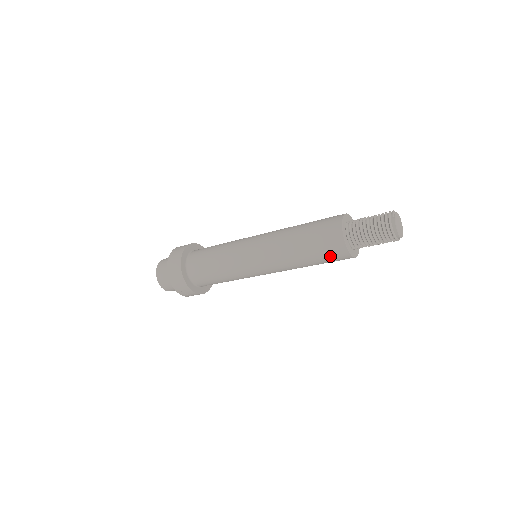
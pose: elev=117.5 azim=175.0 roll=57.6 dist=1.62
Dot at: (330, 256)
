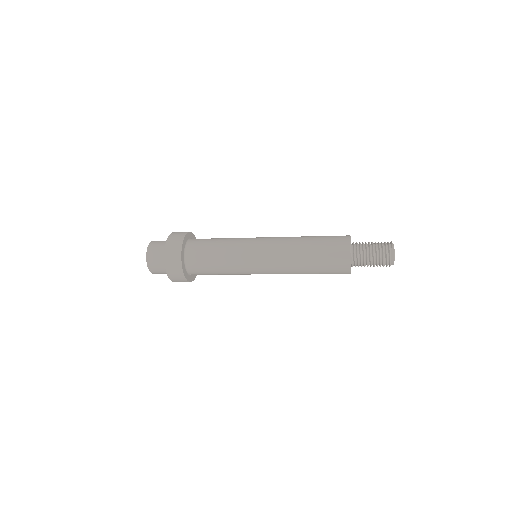
Dot at: (333, 270)
